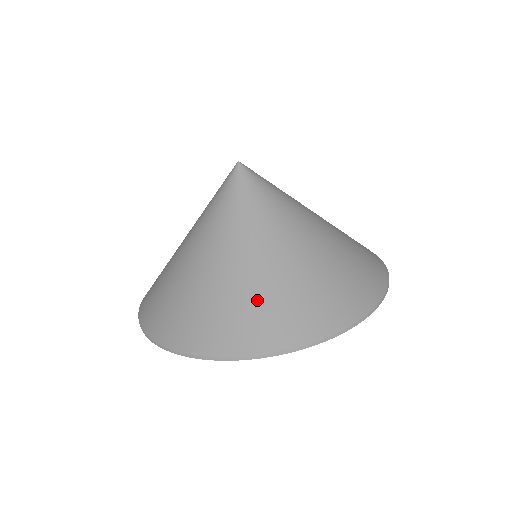
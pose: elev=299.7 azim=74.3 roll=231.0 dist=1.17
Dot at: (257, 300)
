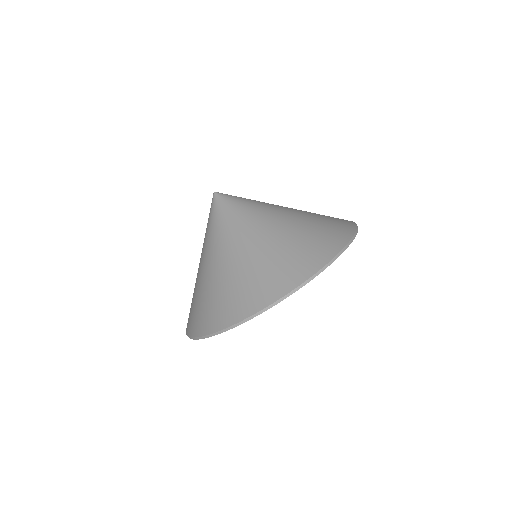
Dot at: (292, 246)
